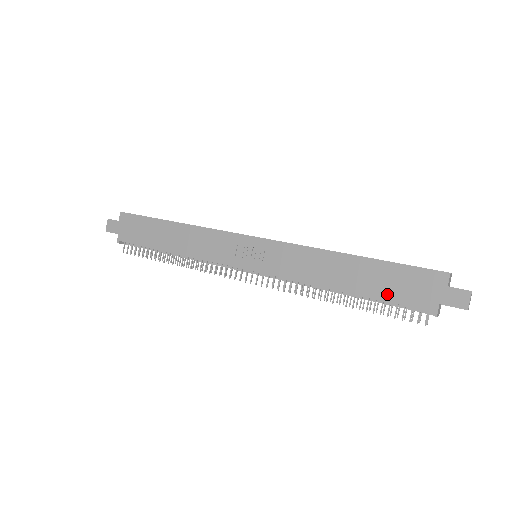
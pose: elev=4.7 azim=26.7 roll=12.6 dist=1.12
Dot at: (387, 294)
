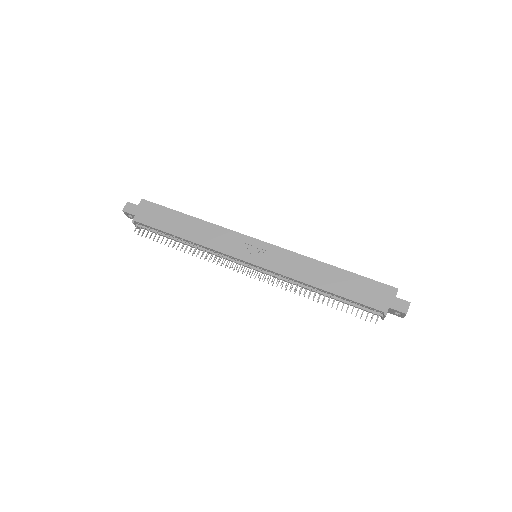
Dot at: (355, 296)
